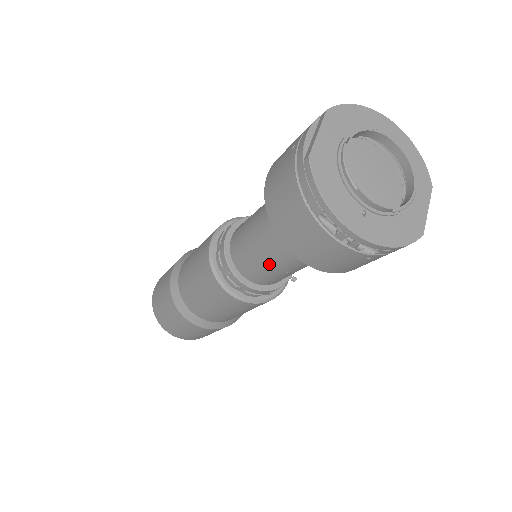
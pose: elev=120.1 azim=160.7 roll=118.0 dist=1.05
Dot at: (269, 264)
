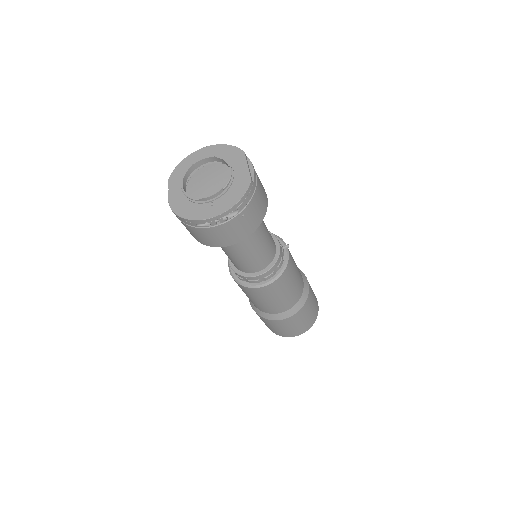
Dot at: (244, 257)
